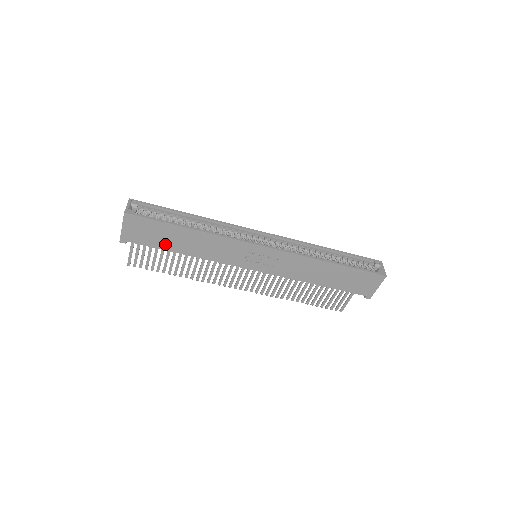
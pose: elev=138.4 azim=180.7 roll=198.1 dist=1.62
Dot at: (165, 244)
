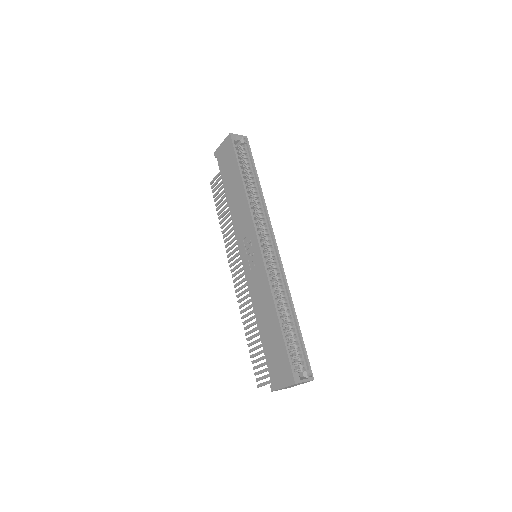
Dot at: (226, 179)
